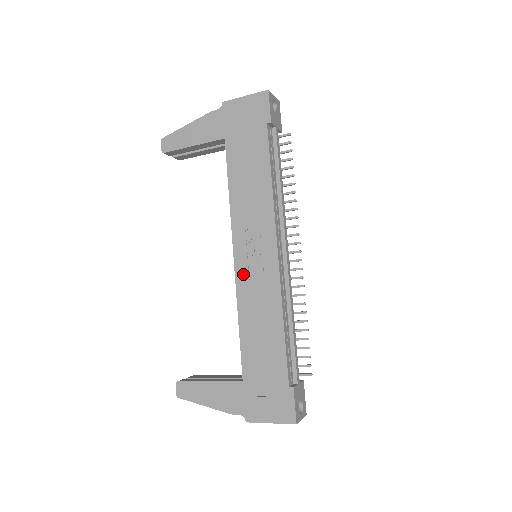
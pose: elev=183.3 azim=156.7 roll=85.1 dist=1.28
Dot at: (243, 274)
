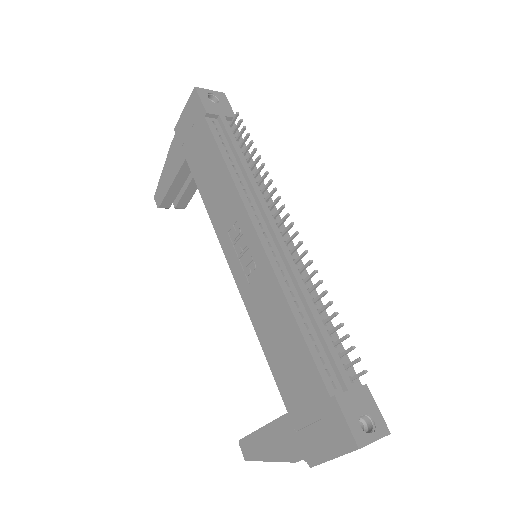
Dot at: (242, 281)
